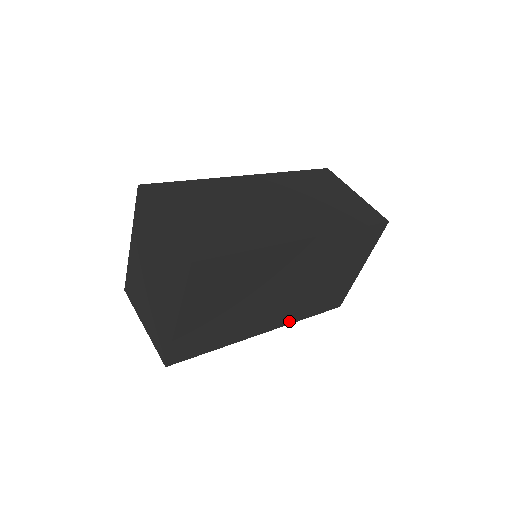
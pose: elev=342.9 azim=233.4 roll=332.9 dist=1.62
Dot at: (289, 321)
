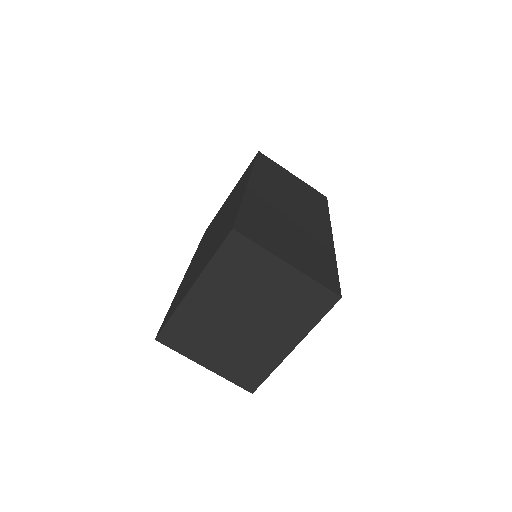
Dot at: occluded
